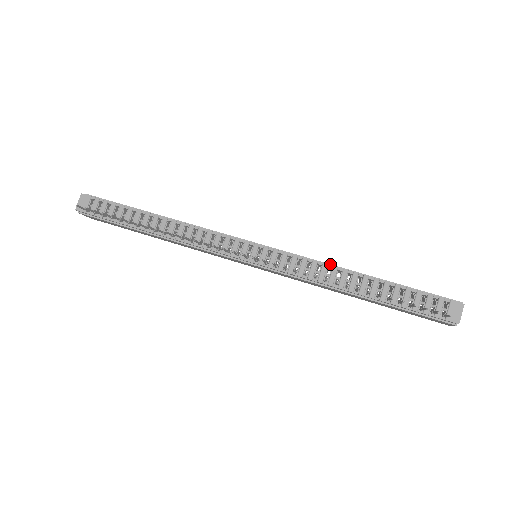
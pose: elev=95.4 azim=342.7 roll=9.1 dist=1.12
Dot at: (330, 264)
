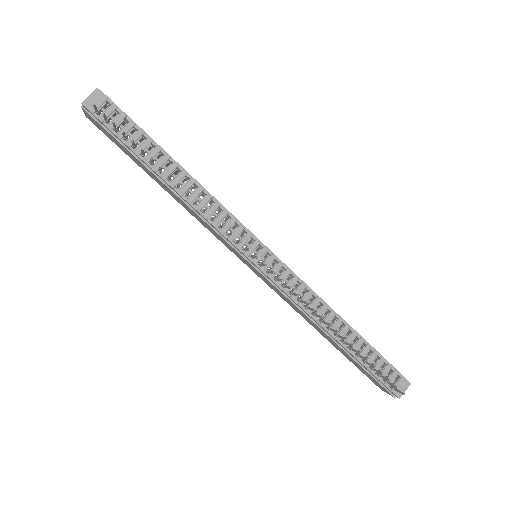
Dot at: (322, 299)
